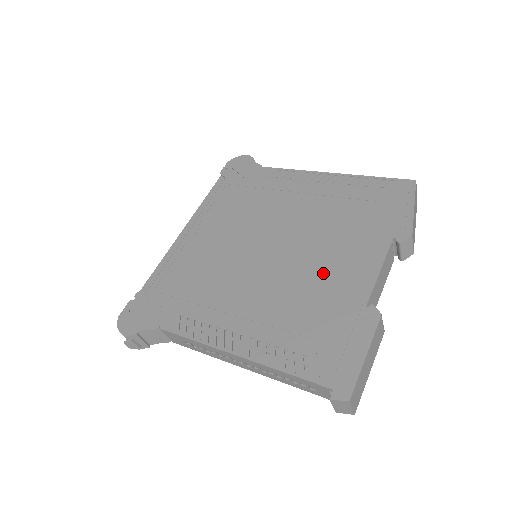
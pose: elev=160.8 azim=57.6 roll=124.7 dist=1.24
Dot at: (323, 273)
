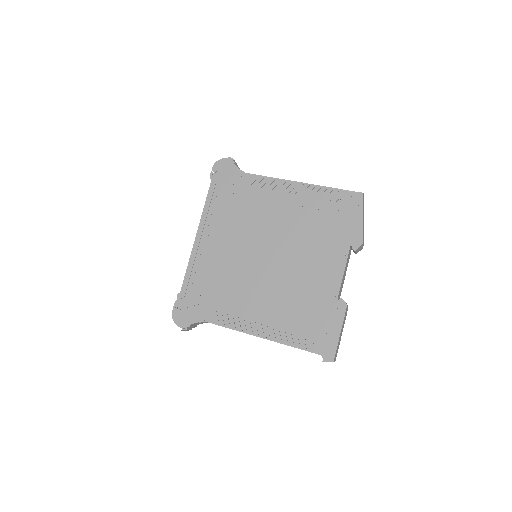
Dot at: (307, 276)
